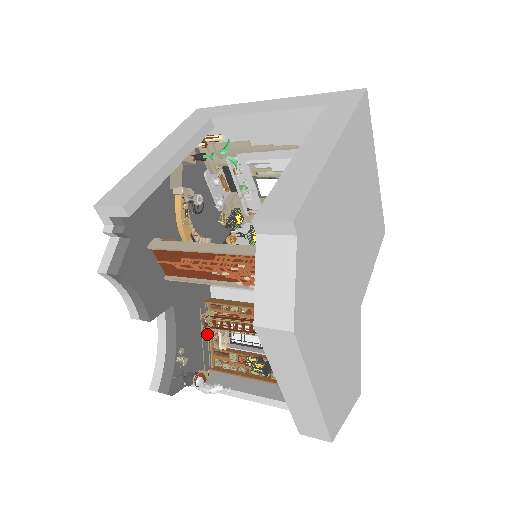
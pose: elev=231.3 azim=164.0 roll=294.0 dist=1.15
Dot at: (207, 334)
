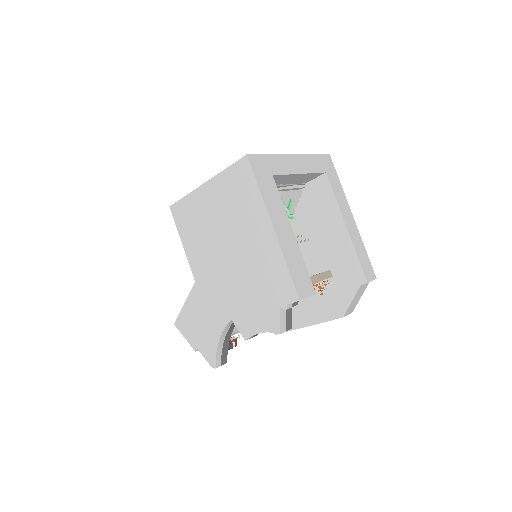
Dot at: occluded
